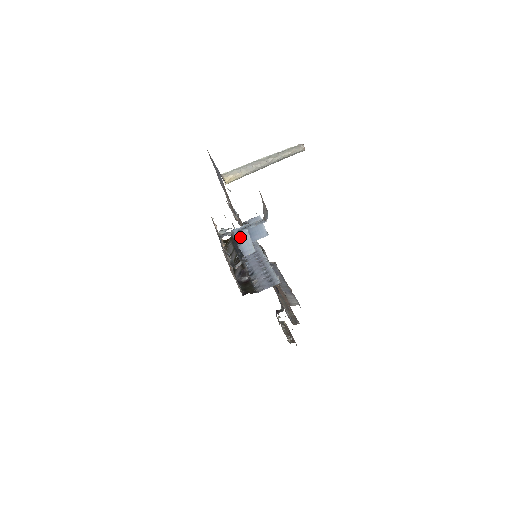
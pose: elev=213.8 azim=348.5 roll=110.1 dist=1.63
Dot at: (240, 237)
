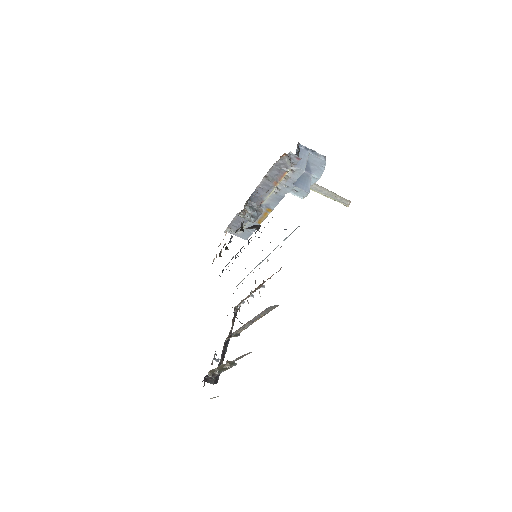
Dot at: (301, 152)
